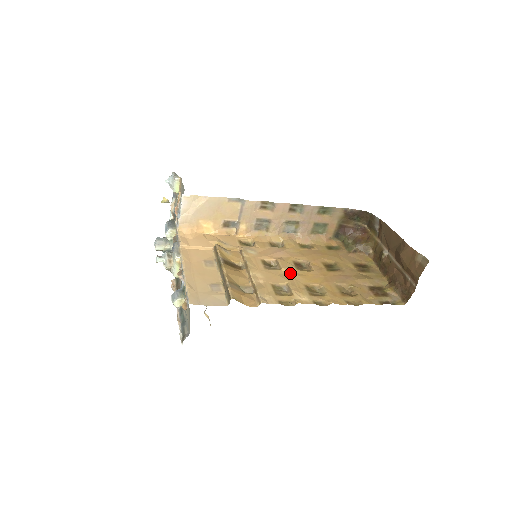
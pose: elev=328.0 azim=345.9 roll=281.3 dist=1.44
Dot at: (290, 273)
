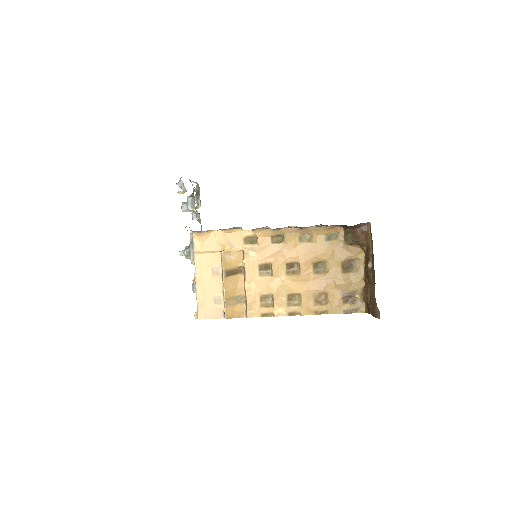
Dot at: (279, 280)
